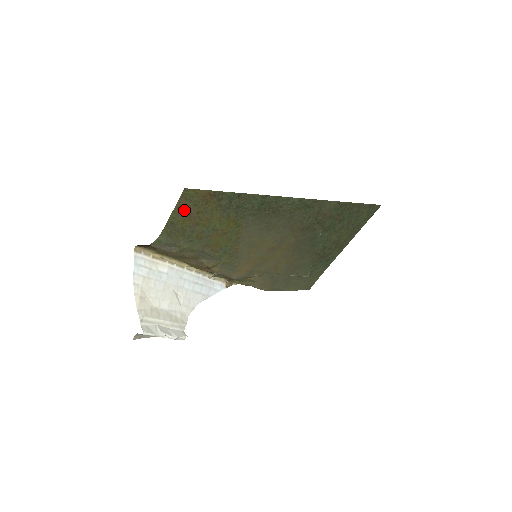
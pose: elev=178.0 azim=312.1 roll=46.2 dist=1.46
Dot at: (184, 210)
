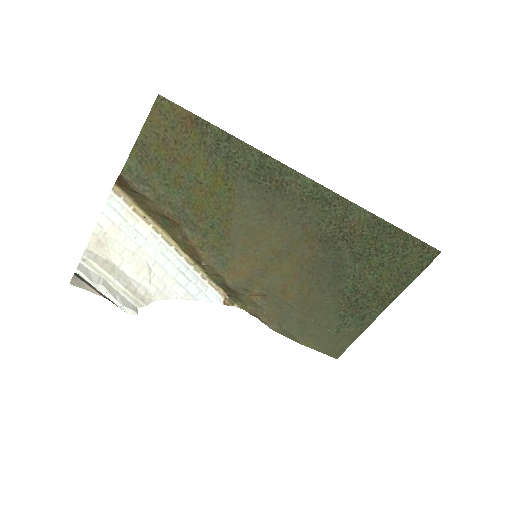
Dot at: (158, 130)
